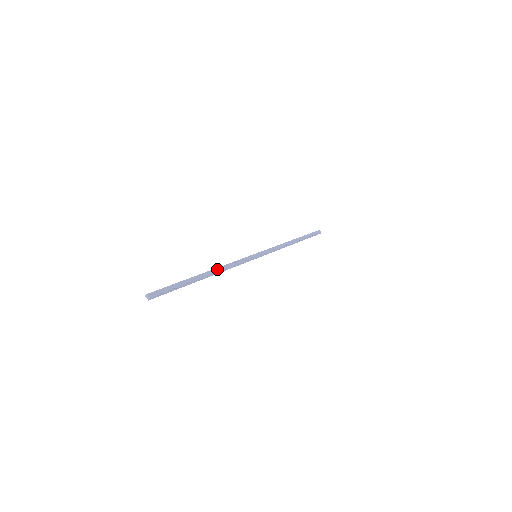
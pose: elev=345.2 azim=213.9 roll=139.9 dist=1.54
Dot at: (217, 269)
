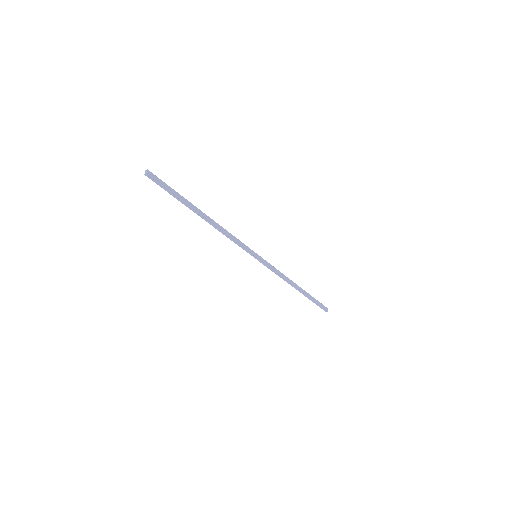
Dot at: (216, 223)
